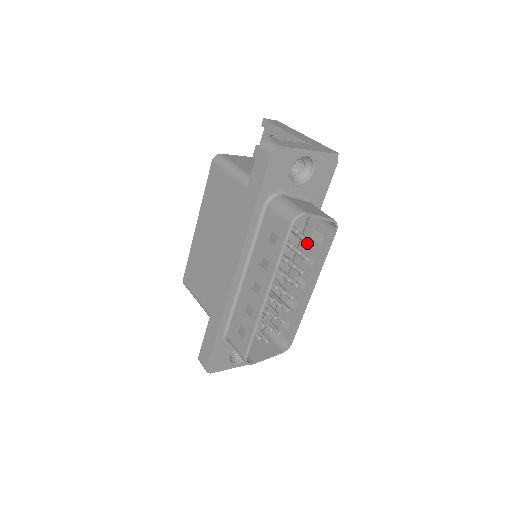
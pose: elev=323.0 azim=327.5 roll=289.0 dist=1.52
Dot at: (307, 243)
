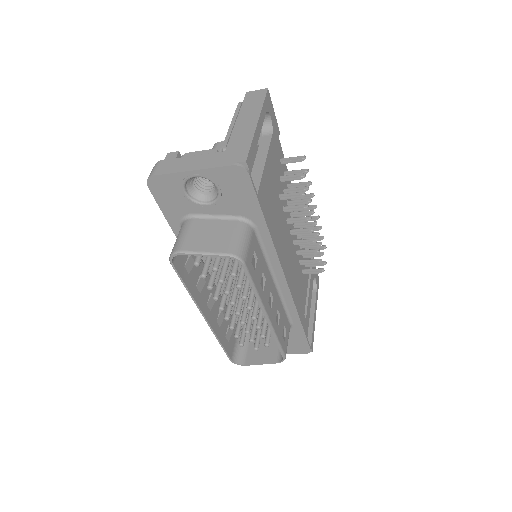
Dot at: (231, 270)
